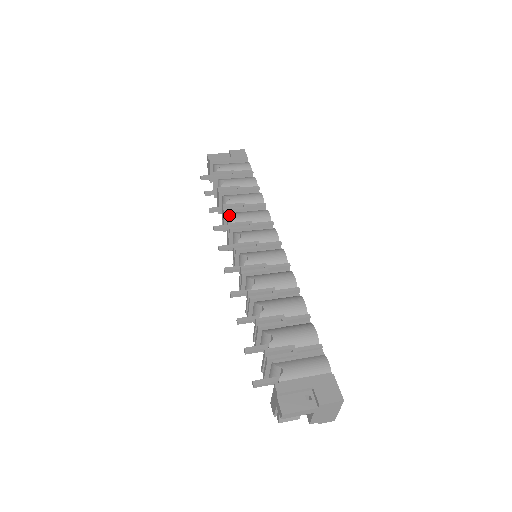
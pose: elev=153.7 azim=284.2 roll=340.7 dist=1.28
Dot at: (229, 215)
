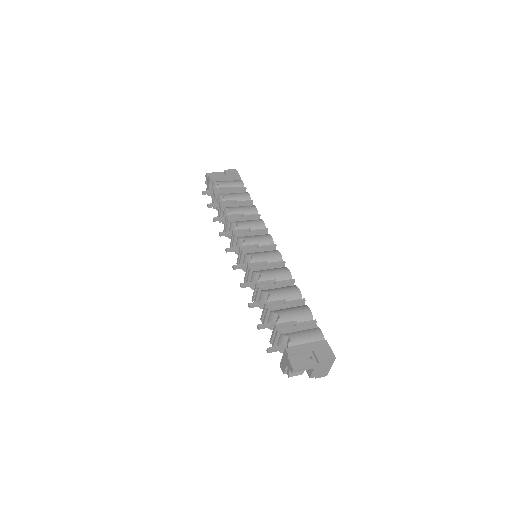
Dot at: (232, 223)
